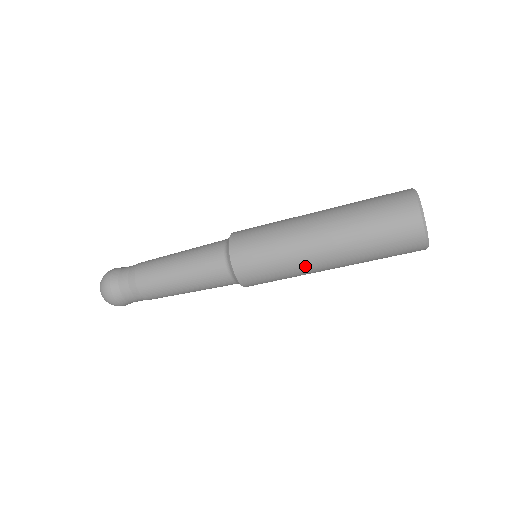
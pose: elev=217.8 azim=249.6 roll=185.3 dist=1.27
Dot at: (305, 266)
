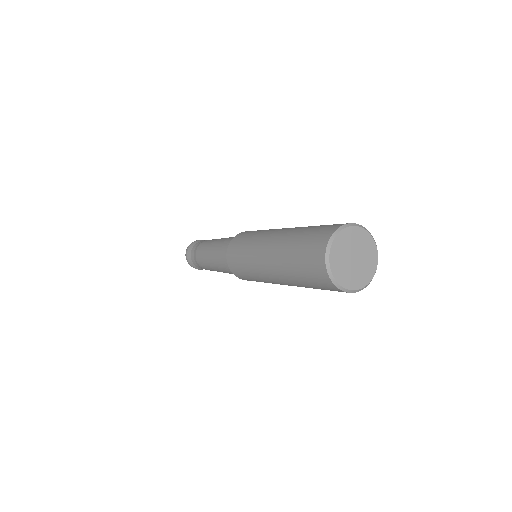
Dot at: occluded
